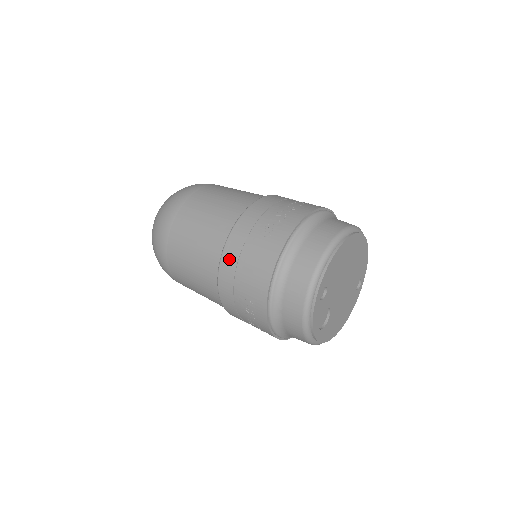
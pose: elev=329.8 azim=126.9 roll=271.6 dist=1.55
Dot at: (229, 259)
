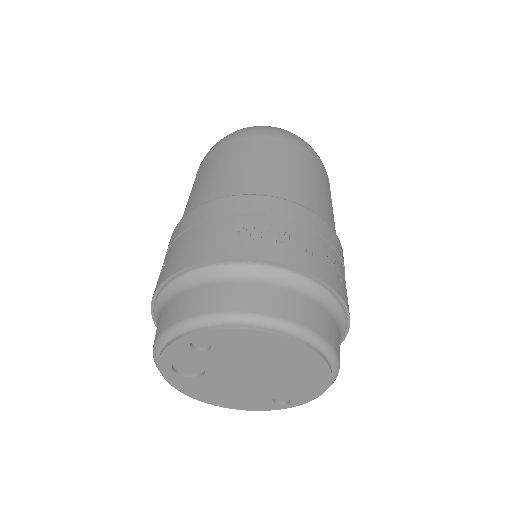
Dot at: (201, 213)
